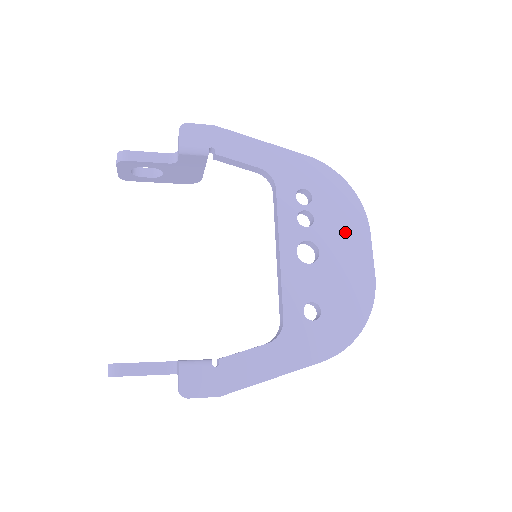
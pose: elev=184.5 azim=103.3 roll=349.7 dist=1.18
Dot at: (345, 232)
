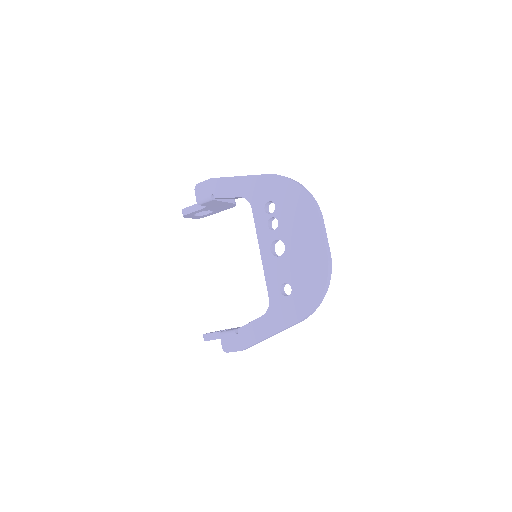
Dot at: (301, 225)
